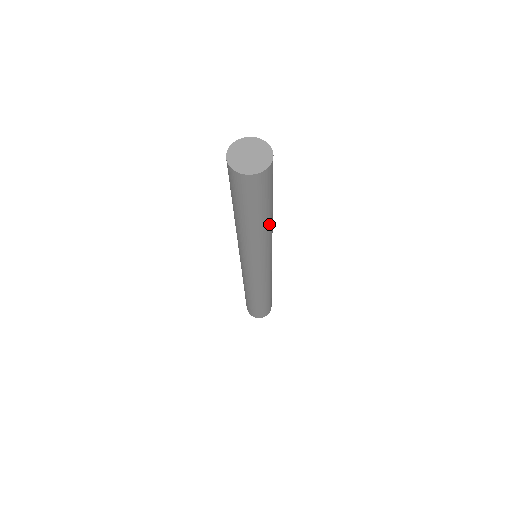
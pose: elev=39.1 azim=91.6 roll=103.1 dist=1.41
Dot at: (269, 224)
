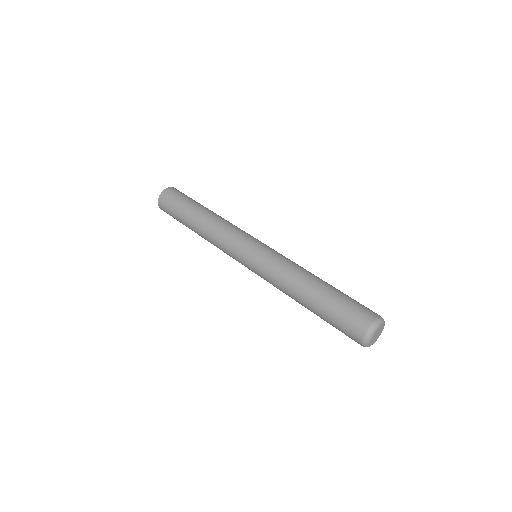
Dot at: (212, 213)
